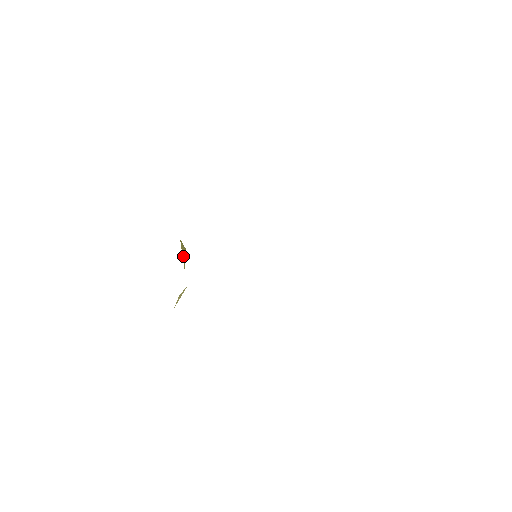
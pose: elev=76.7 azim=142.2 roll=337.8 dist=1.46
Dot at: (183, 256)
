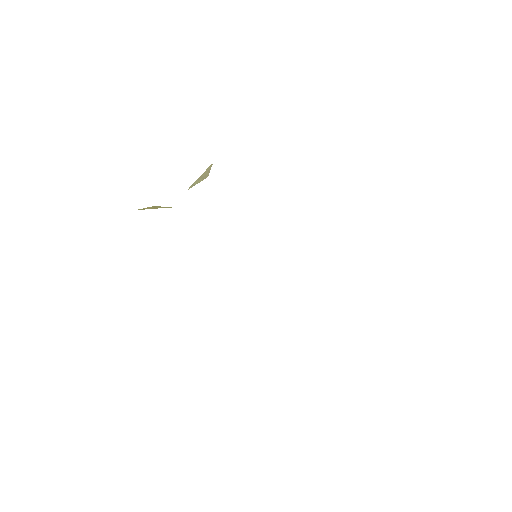
Dot at: (198, 179)
